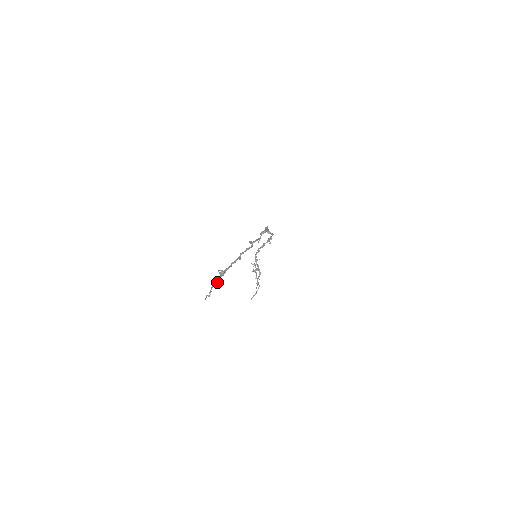
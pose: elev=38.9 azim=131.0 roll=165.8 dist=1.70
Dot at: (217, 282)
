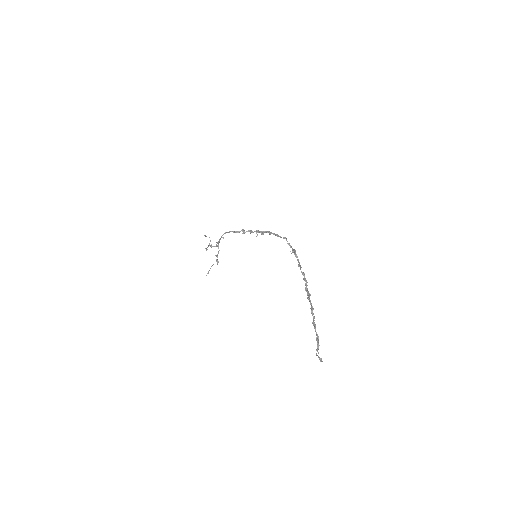
Dot at: (318, 338)
